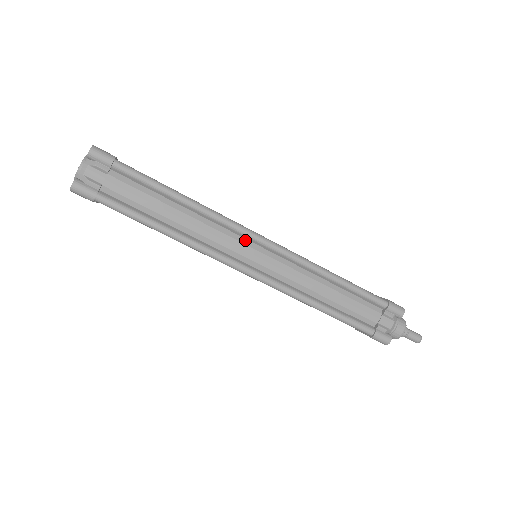
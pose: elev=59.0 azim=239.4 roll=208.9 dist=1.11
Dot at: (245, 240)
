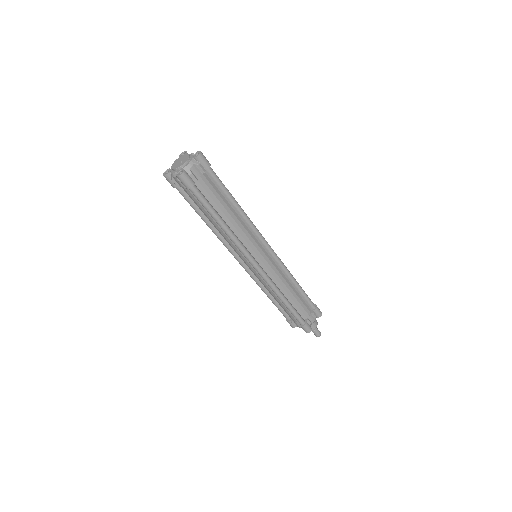
Dot at: (259, 244)
